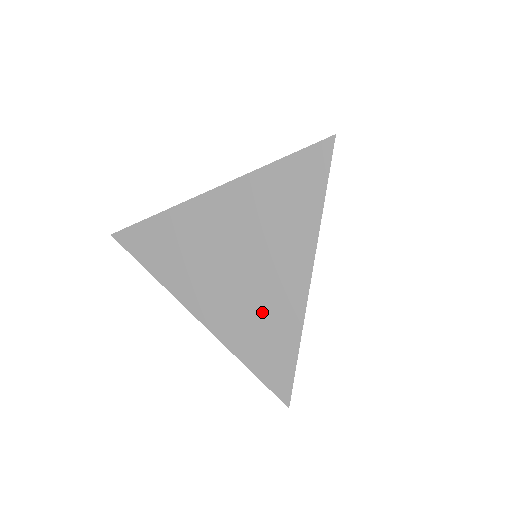
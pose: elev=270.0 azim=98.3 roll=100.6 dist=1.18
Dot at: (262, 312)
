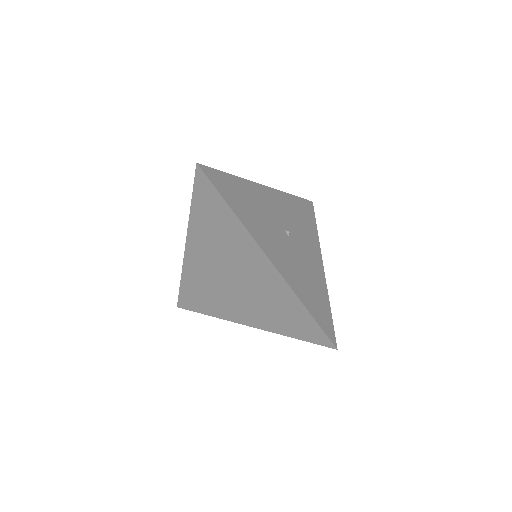
Dot at: (269, 299)
